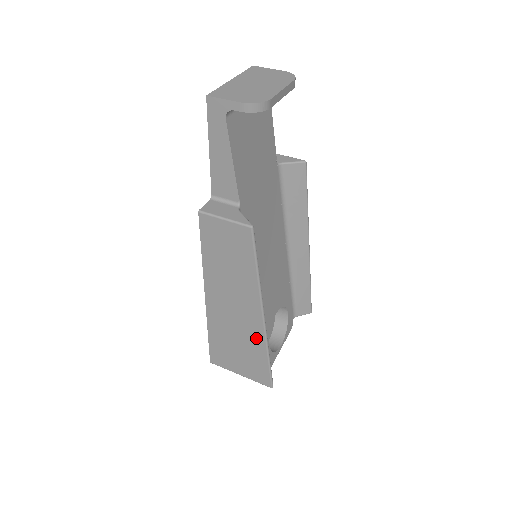
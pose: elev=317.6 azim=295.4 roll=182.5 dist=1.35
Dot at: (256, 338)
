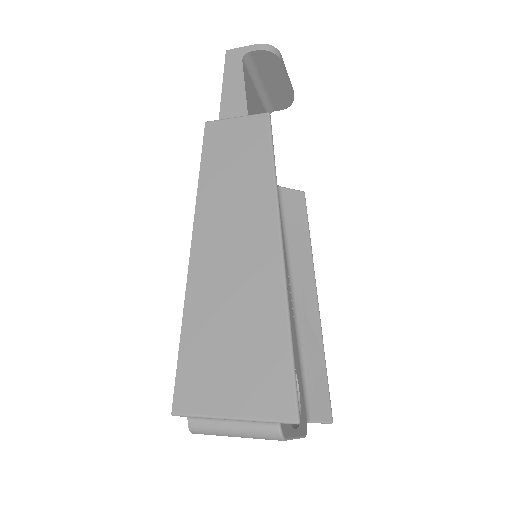
Dot at: (268, 292)
